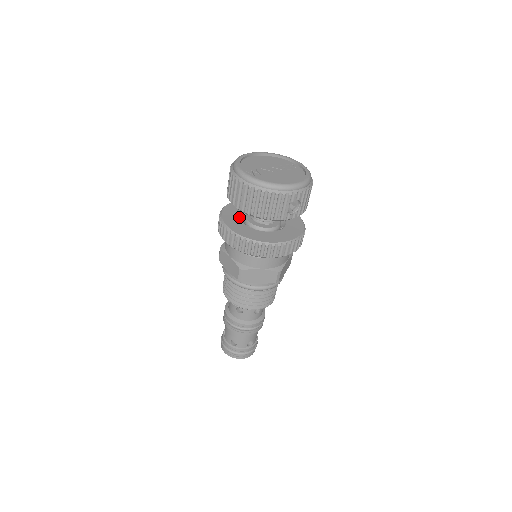
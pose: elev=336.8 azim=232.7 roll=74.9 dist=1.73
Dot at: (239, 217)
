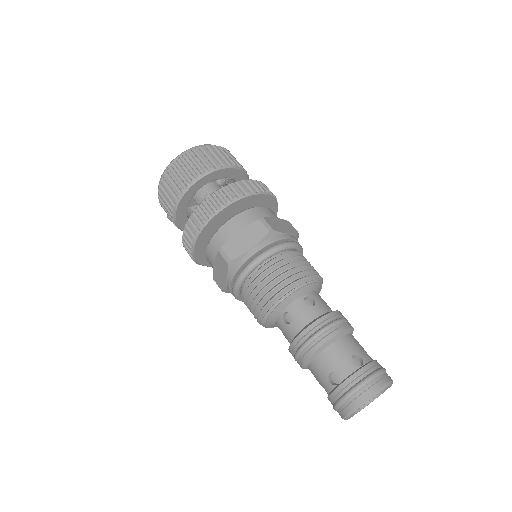
Dot at: occluded
